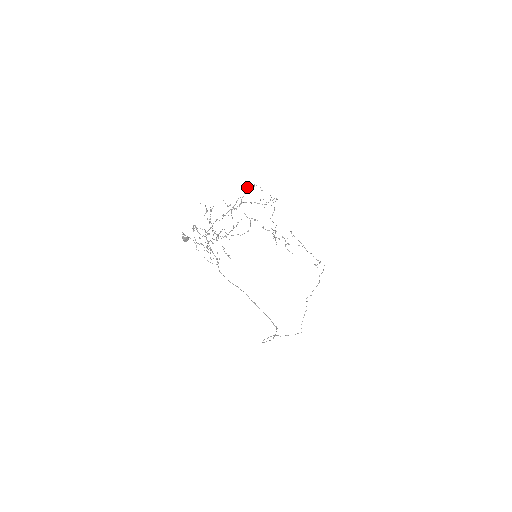
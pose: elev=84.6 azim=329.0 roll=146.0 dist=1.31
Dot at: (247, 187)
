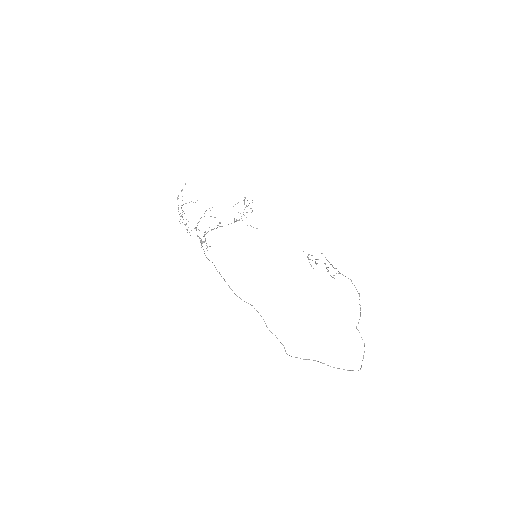
Dot at: (244, 202)
